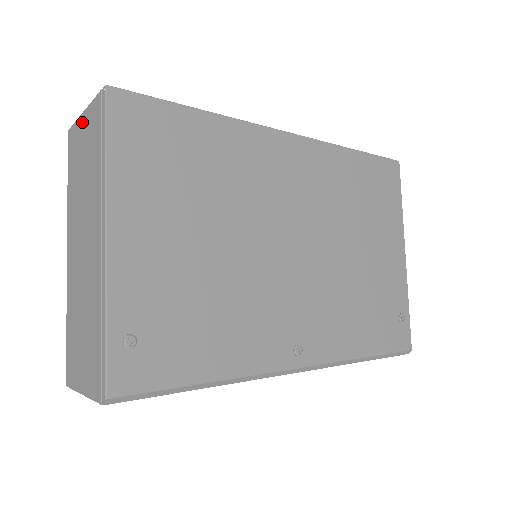
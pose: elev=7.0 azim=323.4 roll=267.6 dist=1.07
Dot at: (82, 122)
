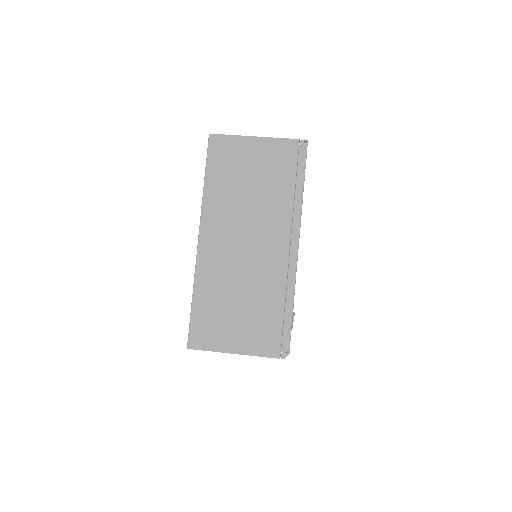
Dot at: (252, 144)
